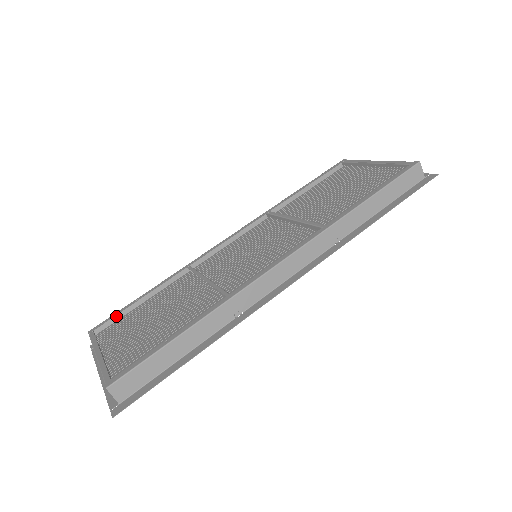
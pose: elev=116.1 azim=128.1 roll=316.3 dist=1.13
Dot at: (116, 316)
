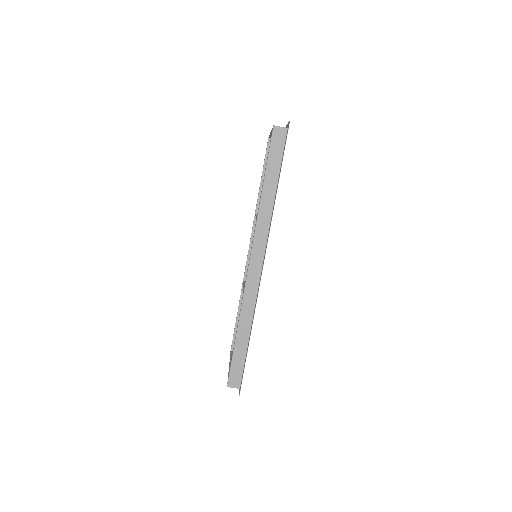
Dot at: (235, 335)
